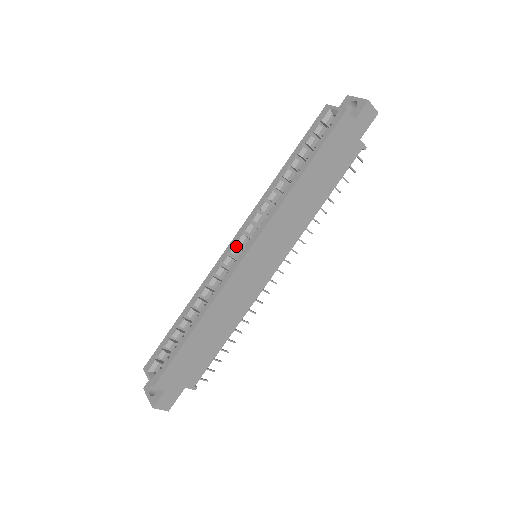
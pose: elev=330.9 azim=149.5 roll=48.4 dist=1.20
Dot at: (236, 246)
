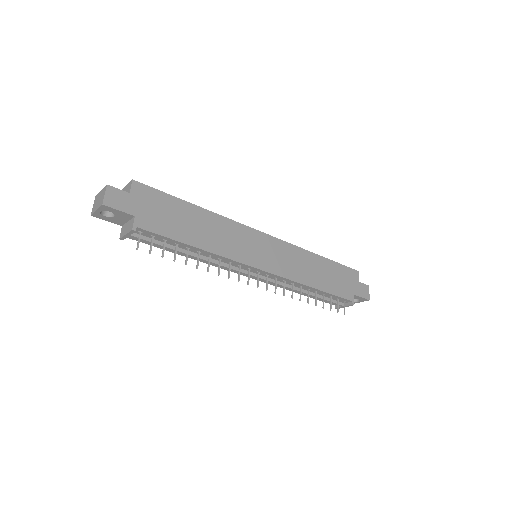
Dot at: occluded
